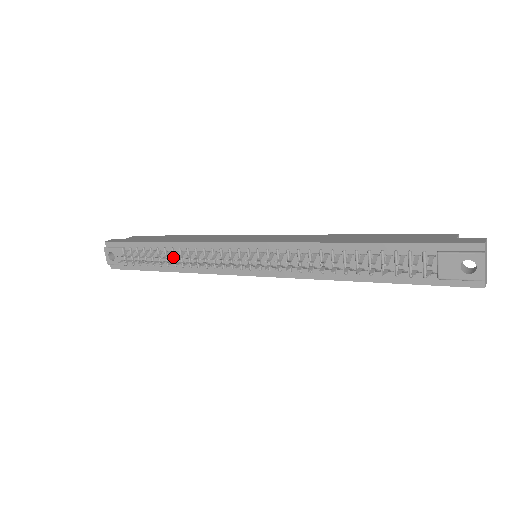
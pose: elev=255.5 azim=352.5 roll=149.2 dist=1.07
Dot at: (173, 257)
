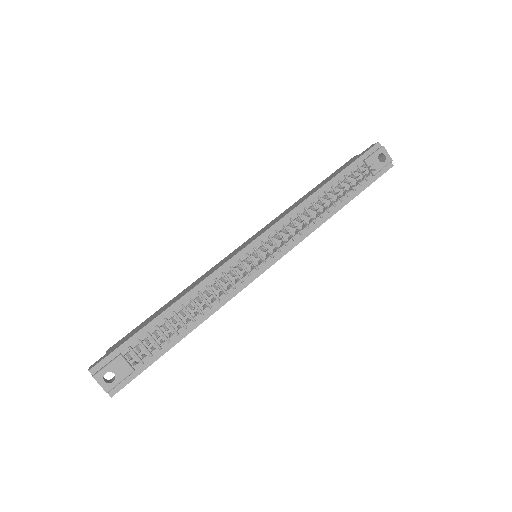
Dot at: (193, 307)
